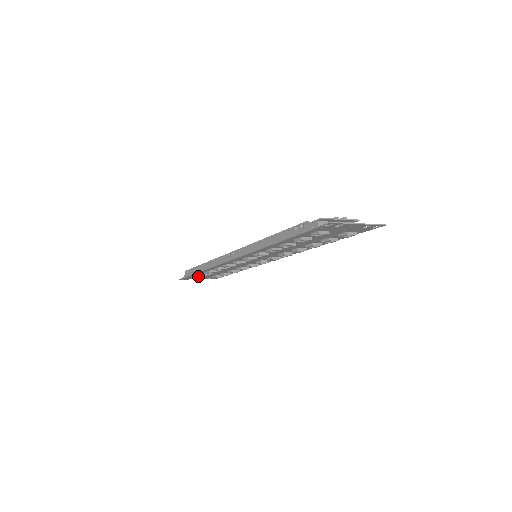
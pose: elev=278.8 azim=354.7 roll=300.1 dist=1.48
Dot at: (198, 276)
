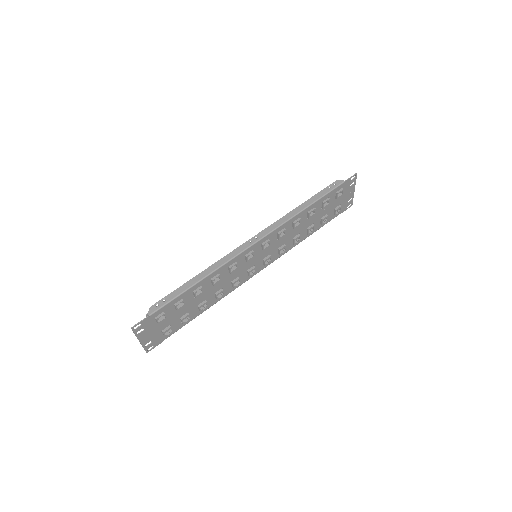
Dot at: (164, 314)
